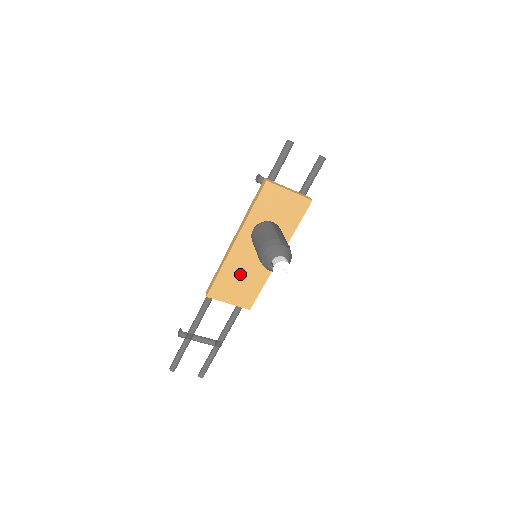
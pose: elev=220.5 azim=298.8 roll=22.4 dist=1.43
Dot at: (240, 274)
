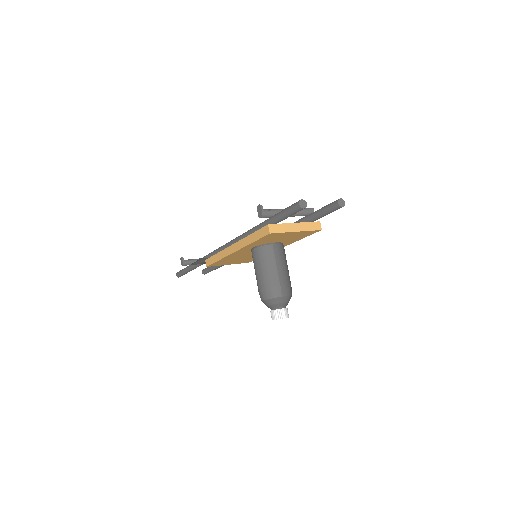
Dot at: (239, 258)
